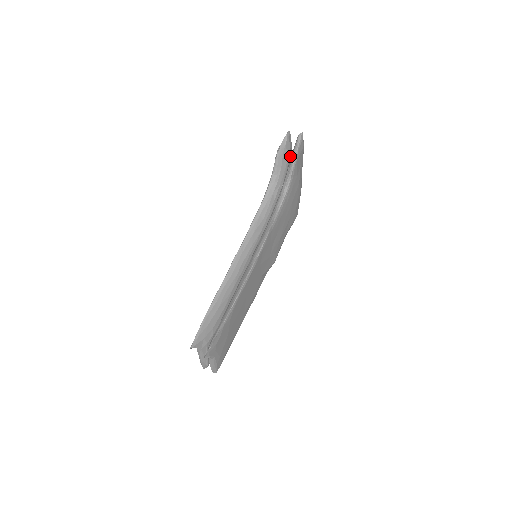
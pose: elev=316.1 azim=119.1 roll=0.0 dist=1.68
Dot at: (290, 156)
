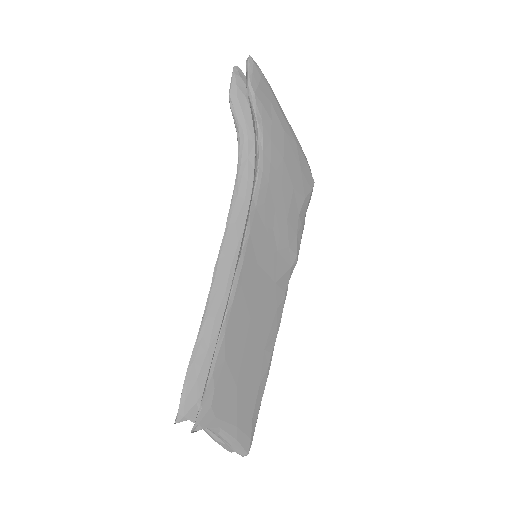
Dot at: occluded
